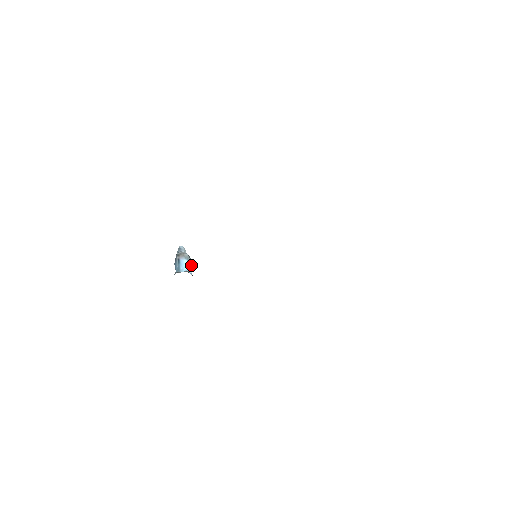
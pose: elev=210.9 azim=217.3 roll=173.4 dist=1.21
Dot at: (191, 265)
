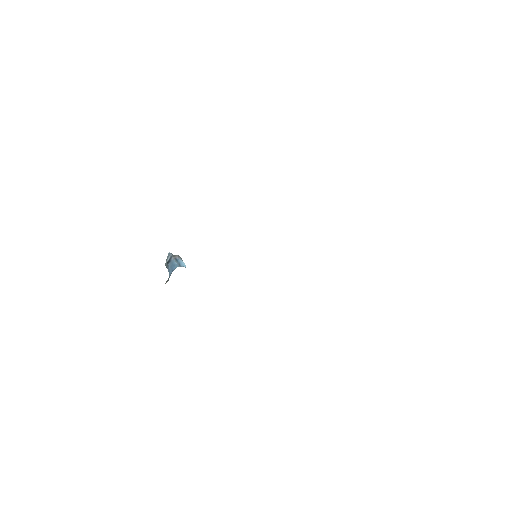
Dot at: occluded
